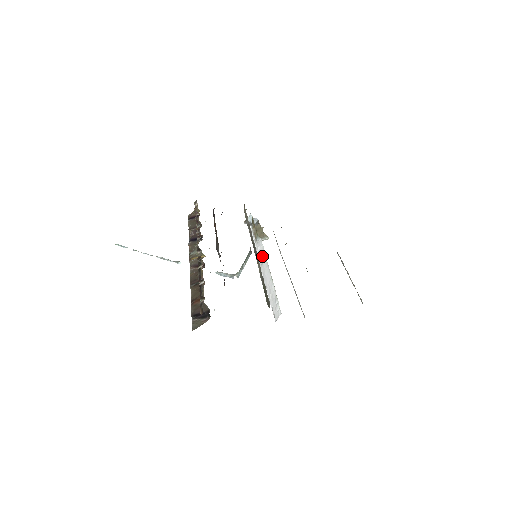
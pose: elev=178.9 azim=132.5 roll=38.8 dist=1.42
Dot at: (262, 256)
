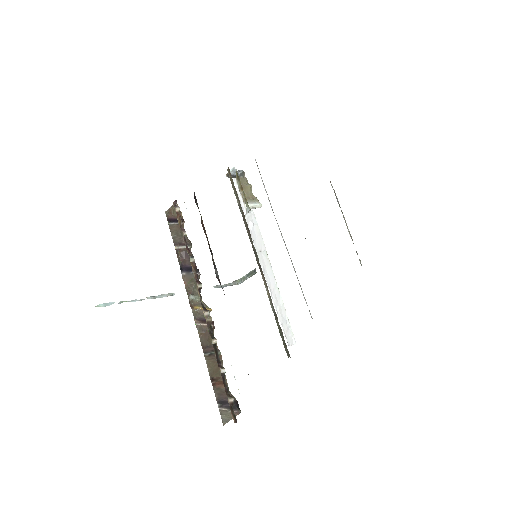
Dot at: (259, 241)
